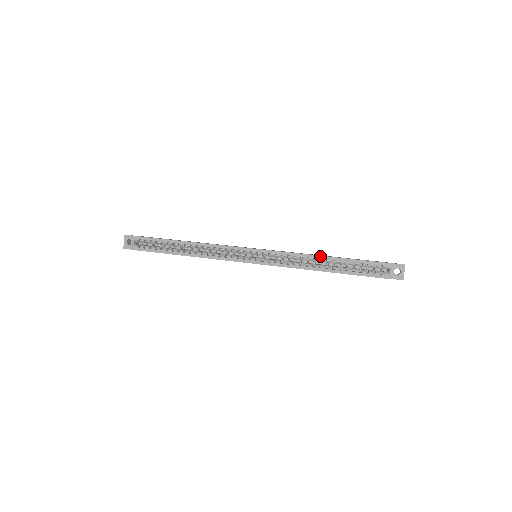
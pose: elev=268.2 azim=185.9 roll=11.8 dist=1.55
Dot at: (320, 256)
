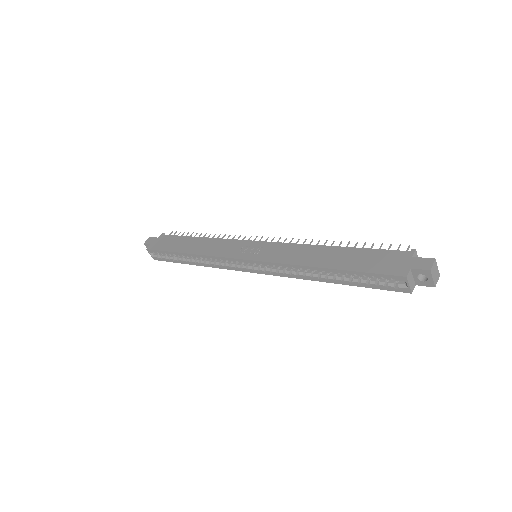
Dot at: (313, 267)
